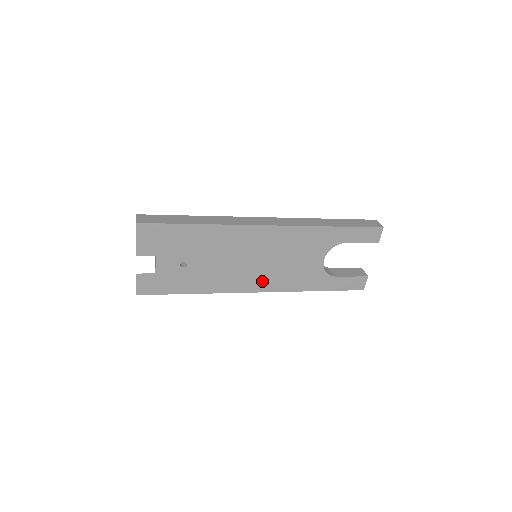
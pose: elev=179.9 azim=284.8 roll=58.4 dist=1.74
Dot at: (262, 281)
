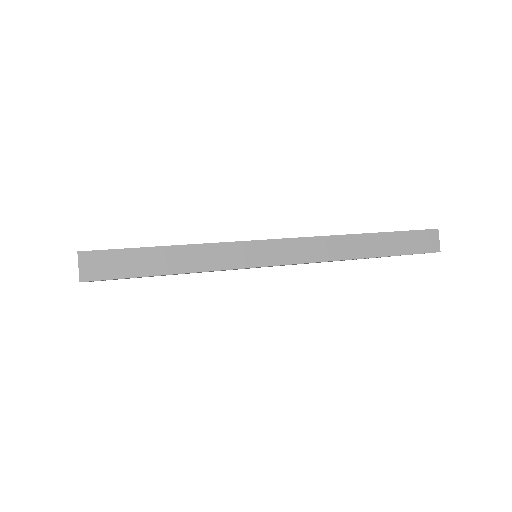
Dot at: occluded
